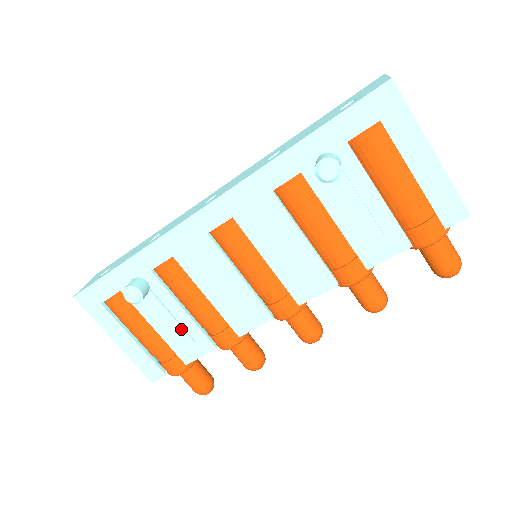
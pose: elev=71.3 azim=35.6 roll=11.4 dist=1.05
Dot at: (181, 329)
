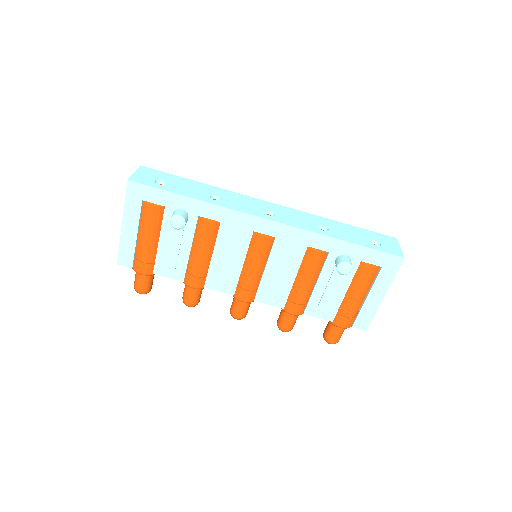
Dot at: (176, 256)
